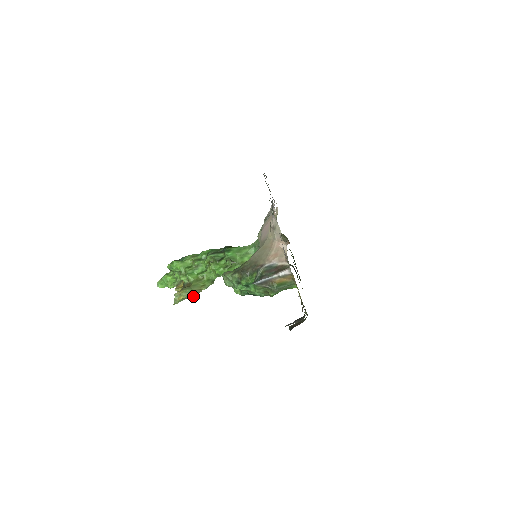
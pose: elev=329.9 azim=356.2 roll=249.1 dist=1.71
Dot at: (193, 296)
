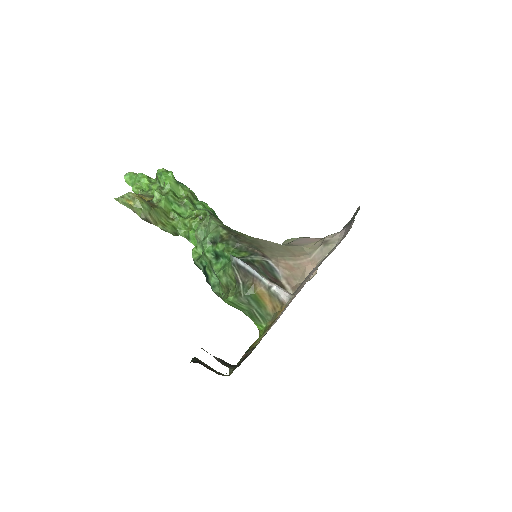
Dot at: (142, 217)
